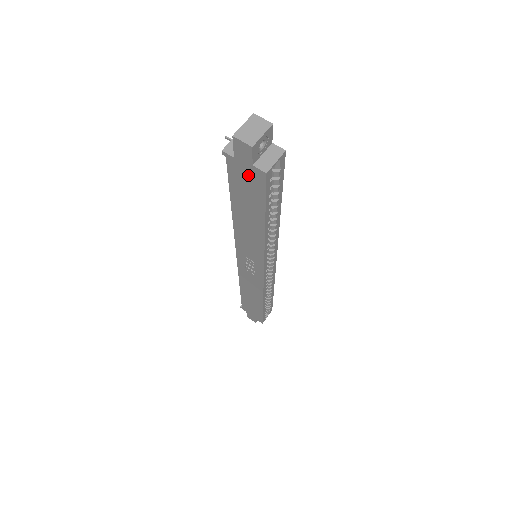
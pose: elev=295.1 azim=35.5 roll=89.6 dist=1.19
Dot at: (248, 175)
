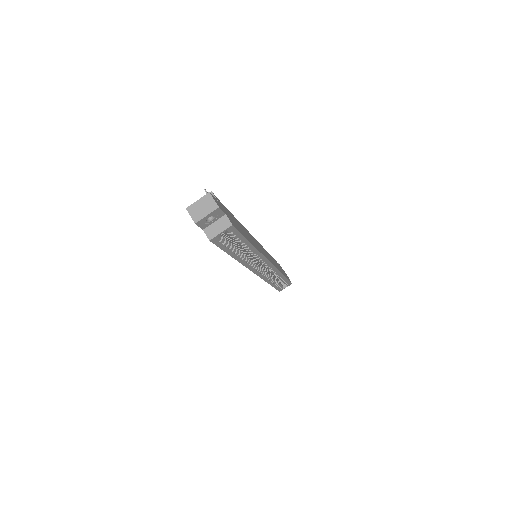
Dot at: occluded
